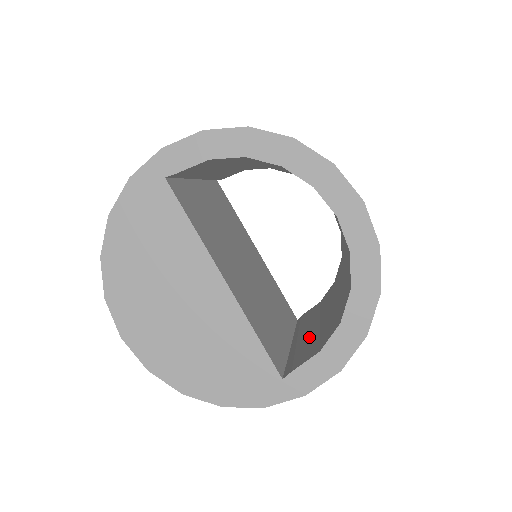
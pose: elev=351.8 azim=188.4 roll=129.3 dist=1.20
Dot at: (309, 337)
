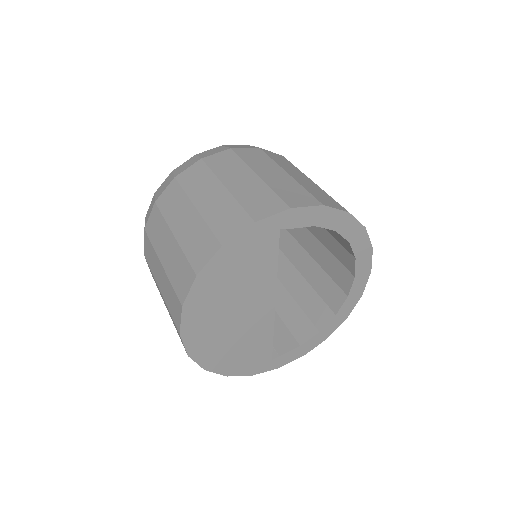
Dot at: occluded
